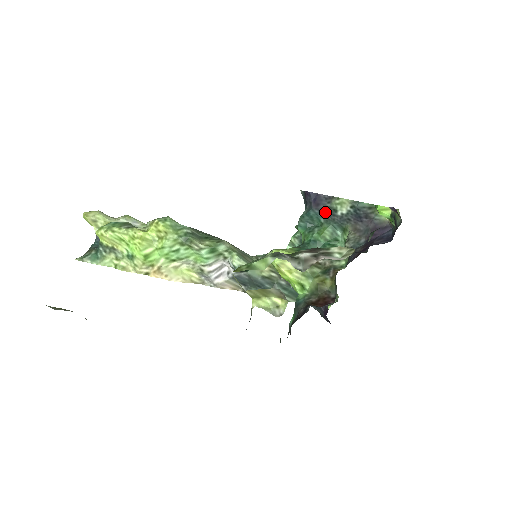
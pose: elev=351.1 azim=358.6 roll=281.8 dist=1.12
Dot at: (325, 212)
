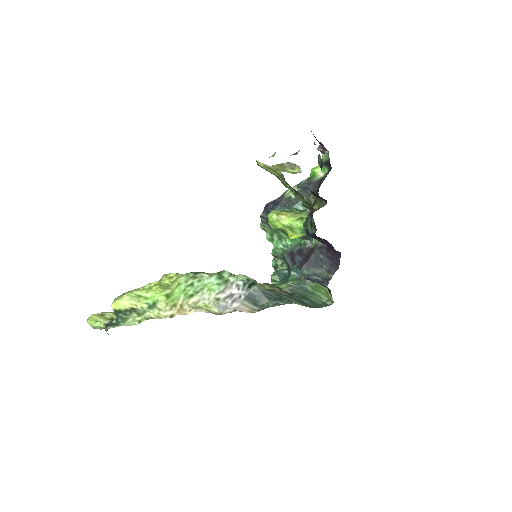
Dot at: (284, 204)
